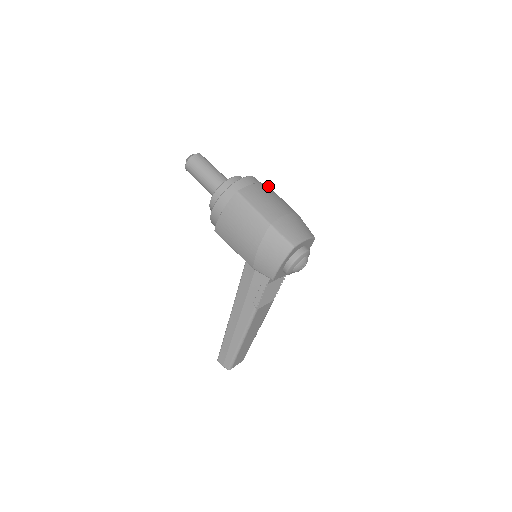
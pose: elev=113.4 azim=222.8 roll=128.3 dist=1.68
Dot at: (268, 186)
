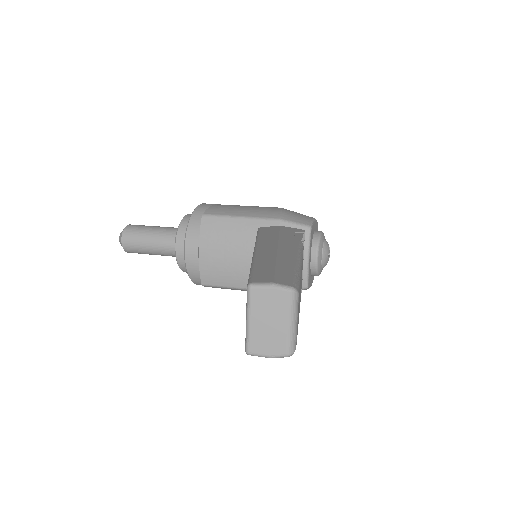
Dot at: occluded
